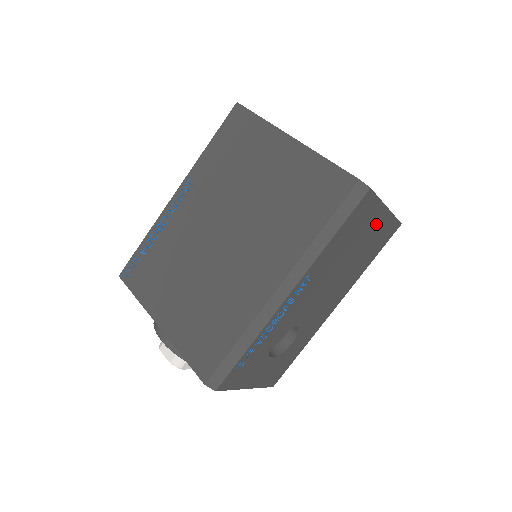
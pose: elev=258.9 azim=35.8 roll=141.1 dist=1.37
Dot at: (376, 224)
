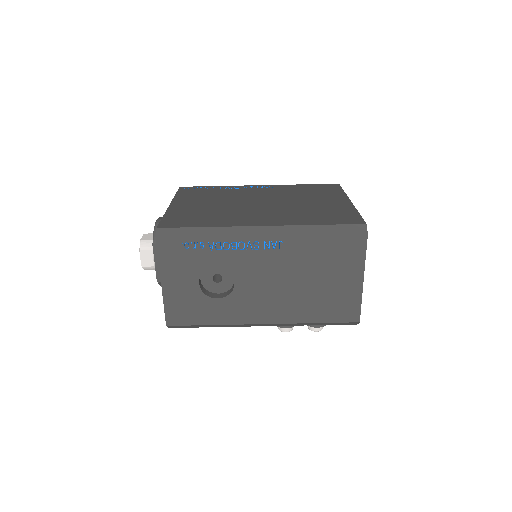
Dot at: (347, 282)
